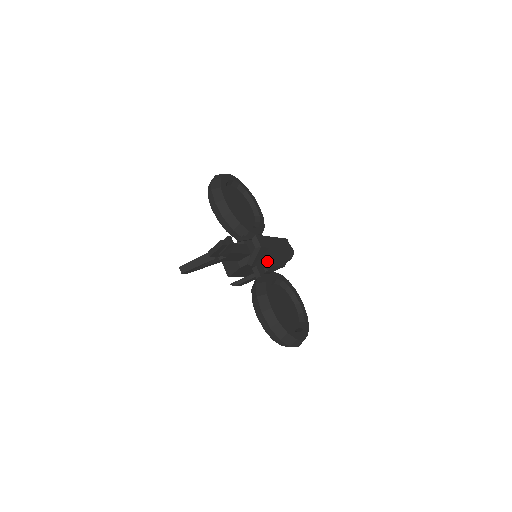
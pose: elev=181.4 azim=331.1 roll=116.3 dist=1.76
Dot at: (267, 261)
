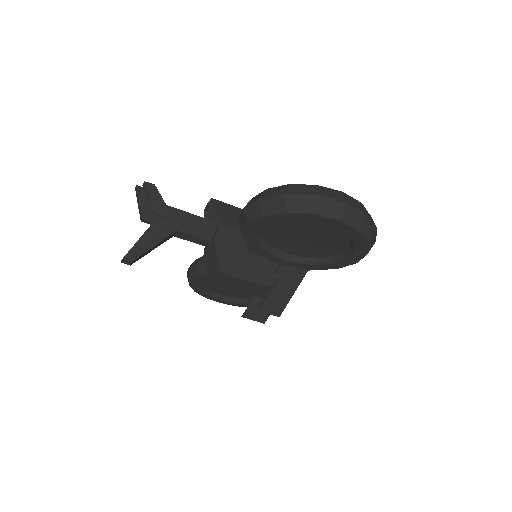
Dot at: occluded
